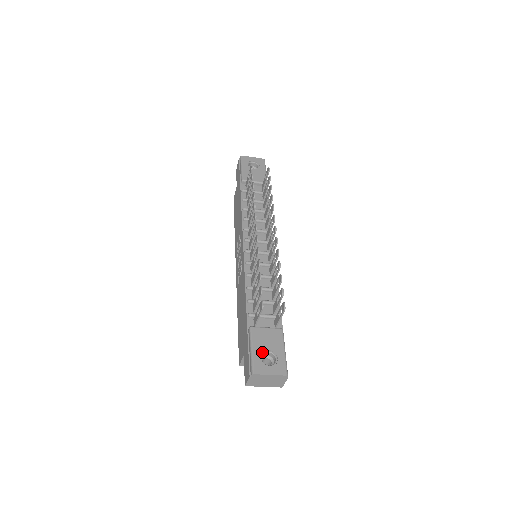
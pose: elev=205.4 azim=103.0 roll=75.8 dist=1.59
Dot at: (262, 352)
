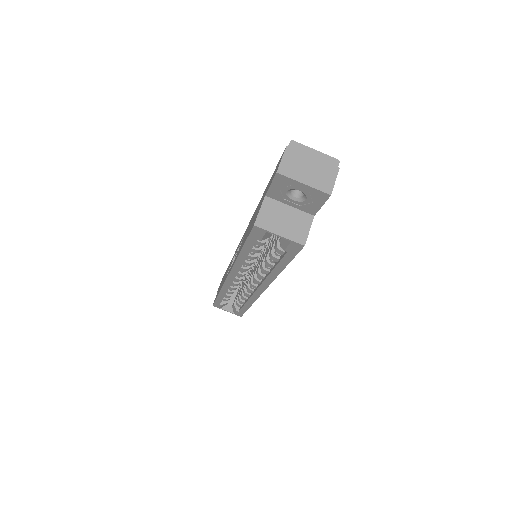
Dot at: occluded
